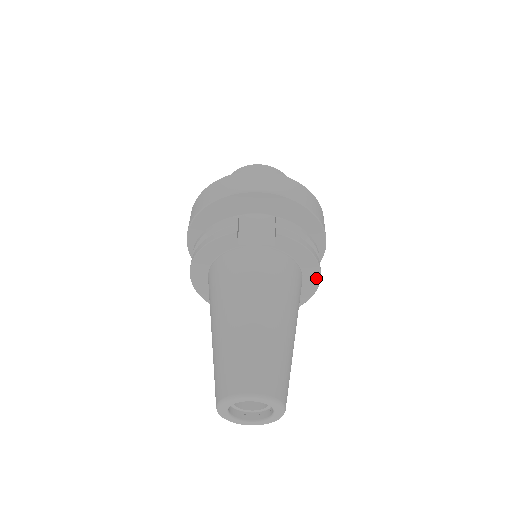
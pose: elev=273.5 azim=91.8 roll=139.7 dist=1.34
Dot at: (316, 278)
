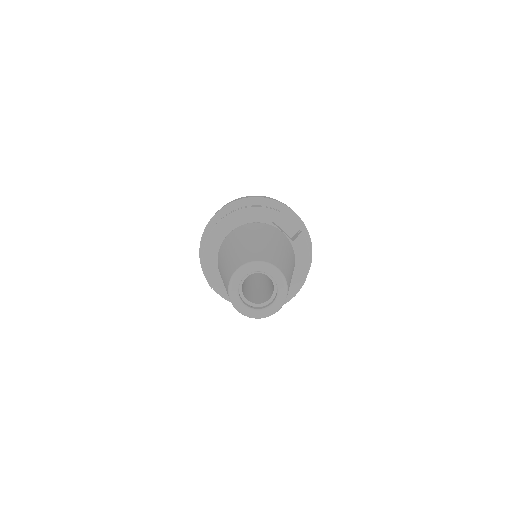
Dot at: (295, 291)
